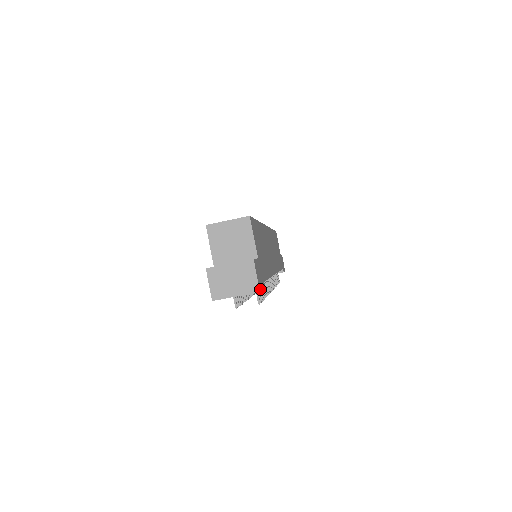
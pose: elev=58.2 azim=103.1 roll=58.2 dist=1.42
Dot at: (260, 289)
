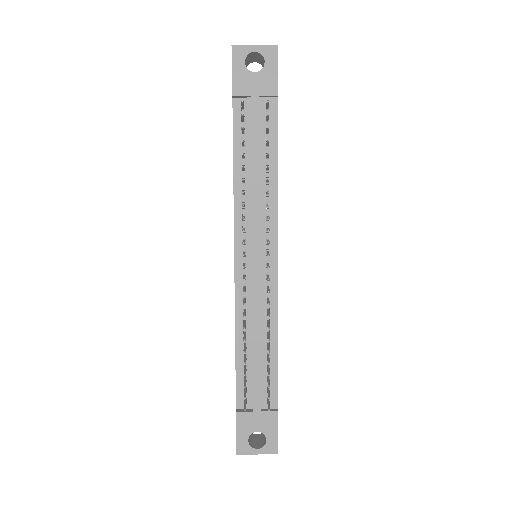
Dot at: occluded
